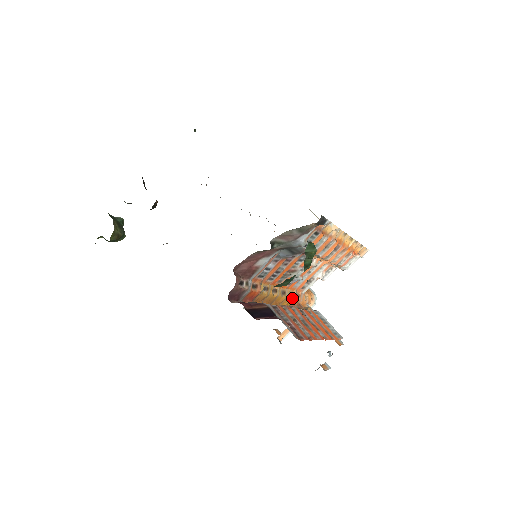
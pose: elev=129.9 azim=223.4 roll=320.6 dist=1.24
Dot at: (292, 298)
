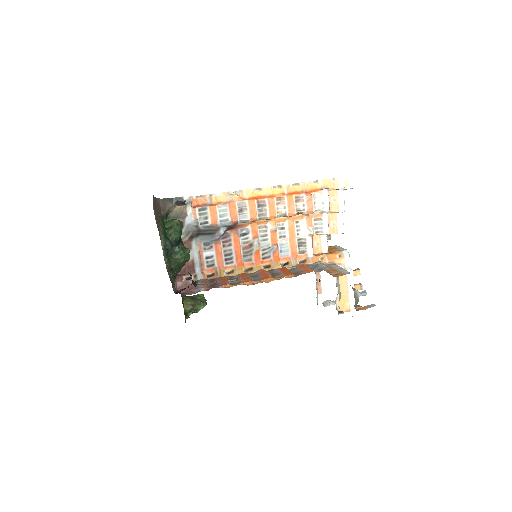
Dot at: (288, 266)
